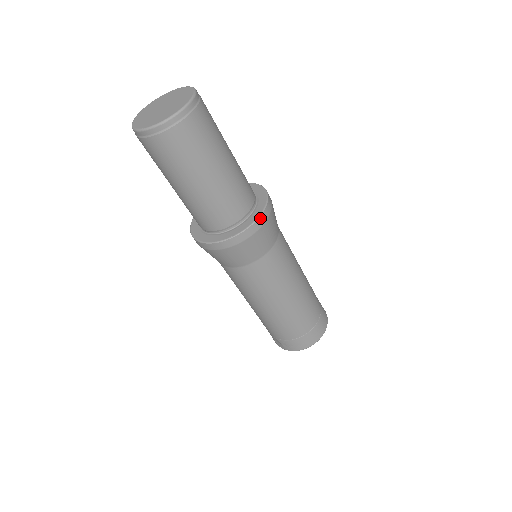
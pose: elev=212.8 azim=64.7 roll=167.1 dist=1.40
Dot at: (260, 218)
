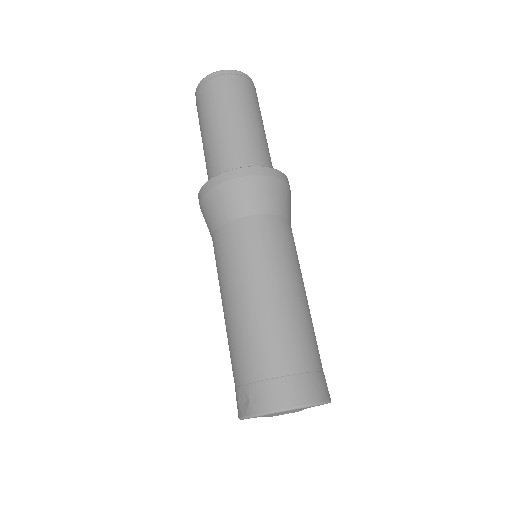
Dot at: (274, 170)
